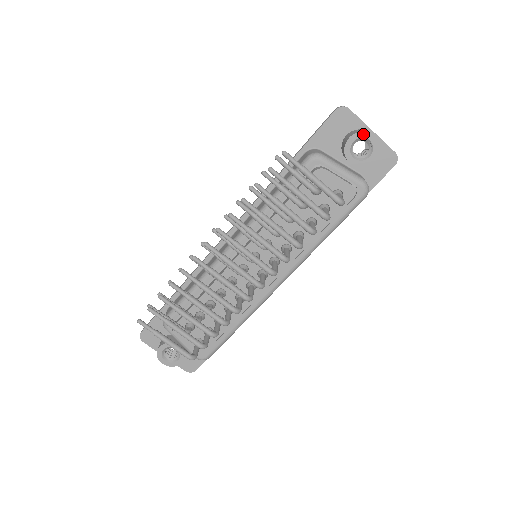
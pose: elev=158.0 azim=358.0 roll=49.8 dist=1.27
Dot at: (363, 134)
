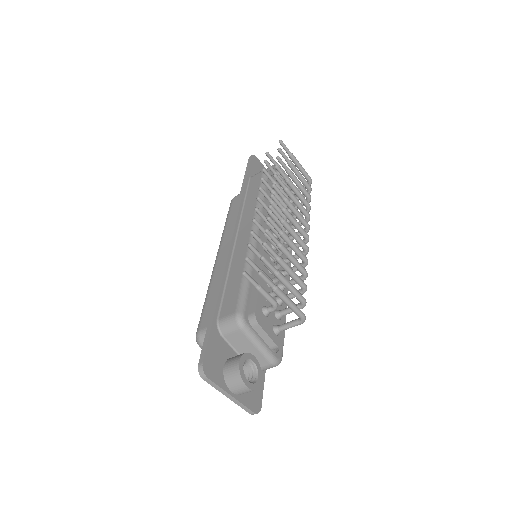
Dot at: occluded
